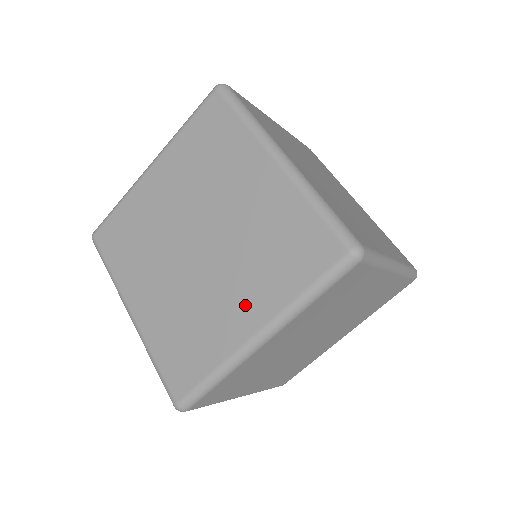
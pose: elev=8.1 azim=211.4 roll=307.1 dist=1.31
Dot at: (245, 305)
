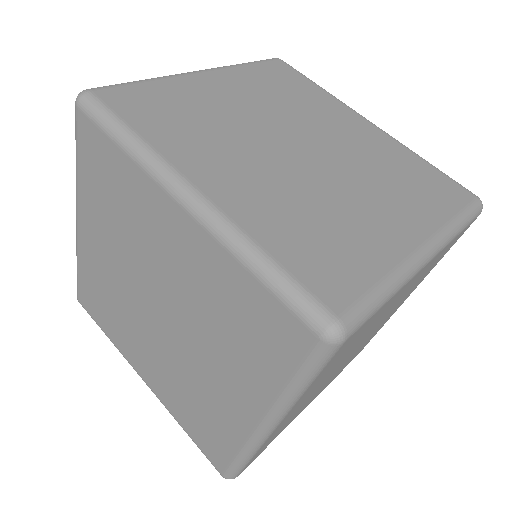
Dot at: (234, 391)
